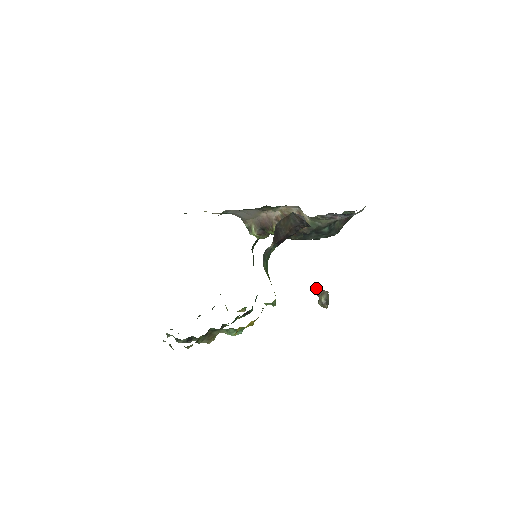
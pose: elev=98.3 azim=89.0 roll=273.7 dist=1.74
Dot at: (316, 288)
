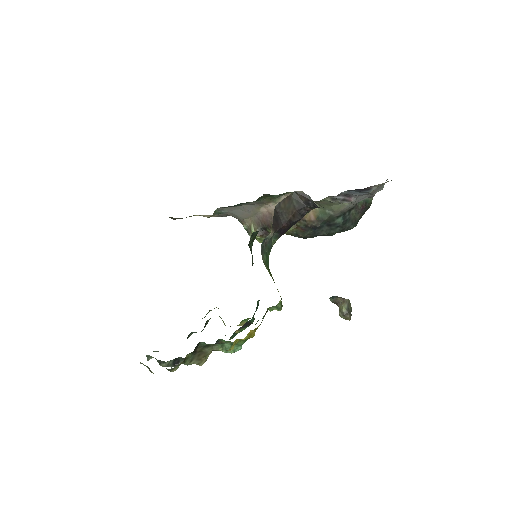
Dot at: (334, 296)
